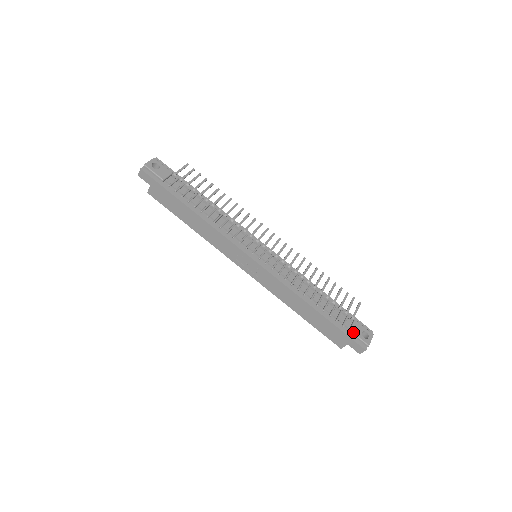
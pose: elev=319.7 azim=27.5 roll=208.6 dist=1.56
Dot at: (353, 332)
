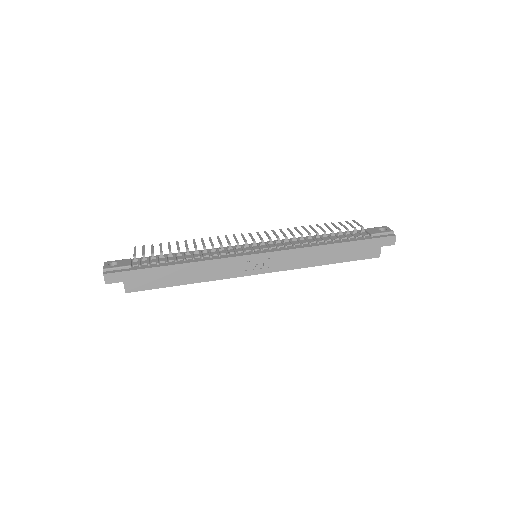
Dot at: (375, 233)
